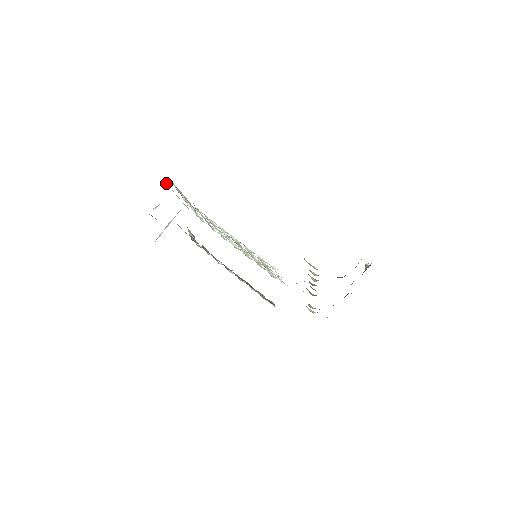
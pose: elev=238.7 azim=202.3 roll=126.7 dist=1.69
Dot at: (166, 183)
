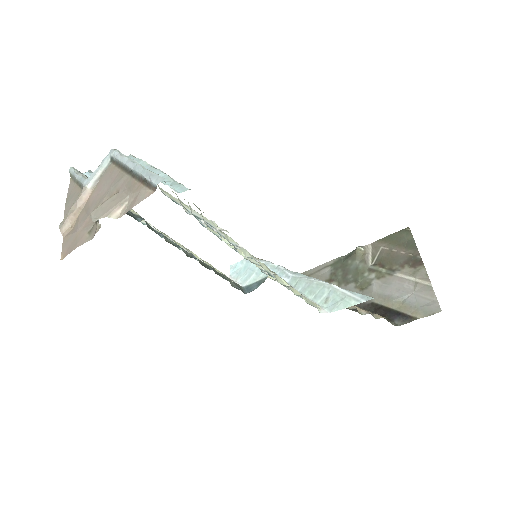
Dot at: (161, 178)
